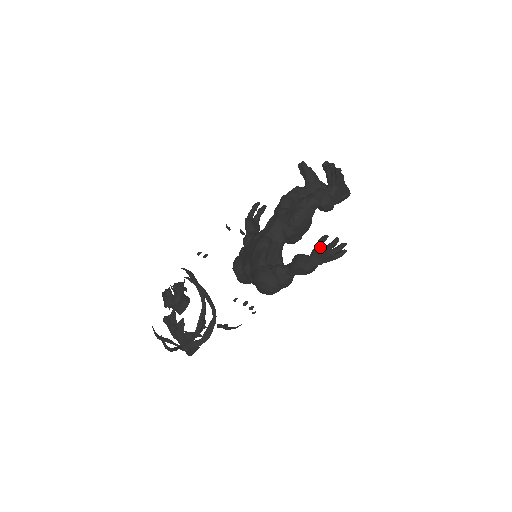
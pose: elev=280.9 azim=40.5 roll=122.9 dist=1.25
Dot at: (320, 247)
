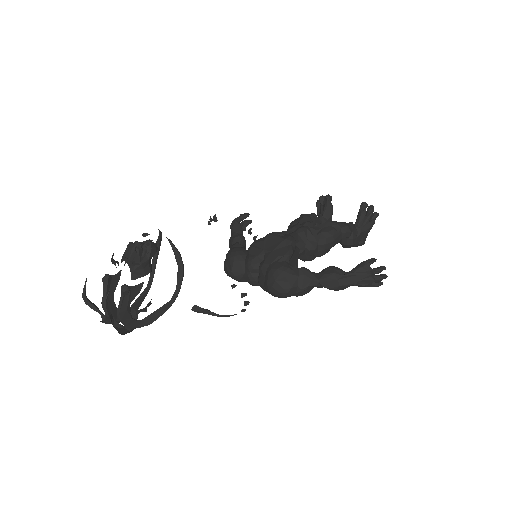
Dot at: (366, 267)
